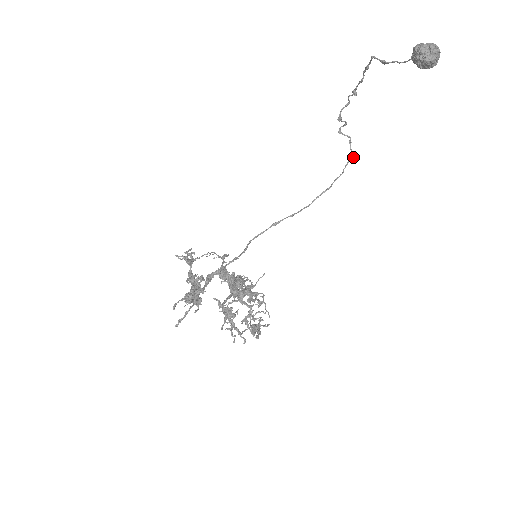
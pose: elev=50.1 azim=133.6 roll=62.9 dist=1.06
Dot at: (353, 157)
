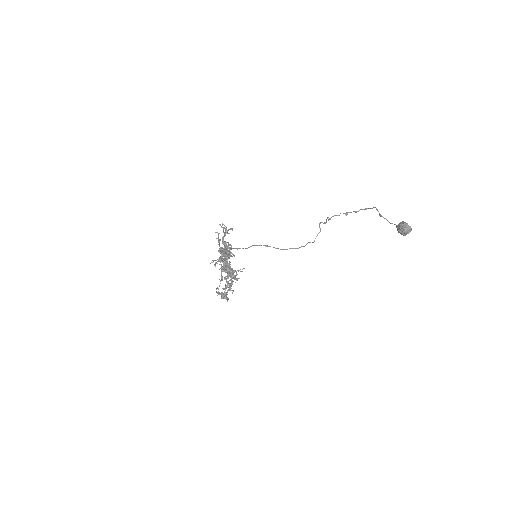
Dot at: occluded
